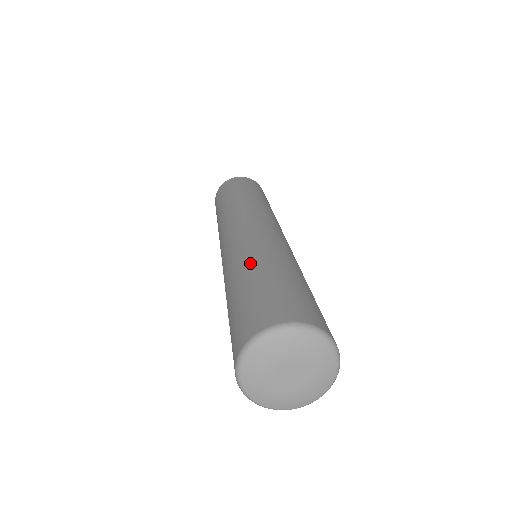
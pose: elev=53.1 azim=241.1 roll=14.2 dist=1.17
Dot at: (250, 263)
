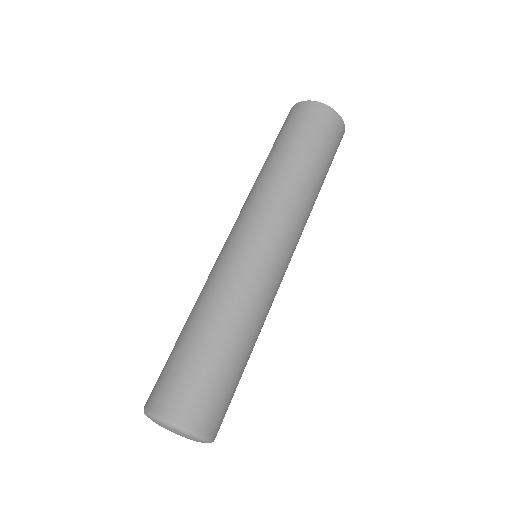
Dot at: (227, 322)
